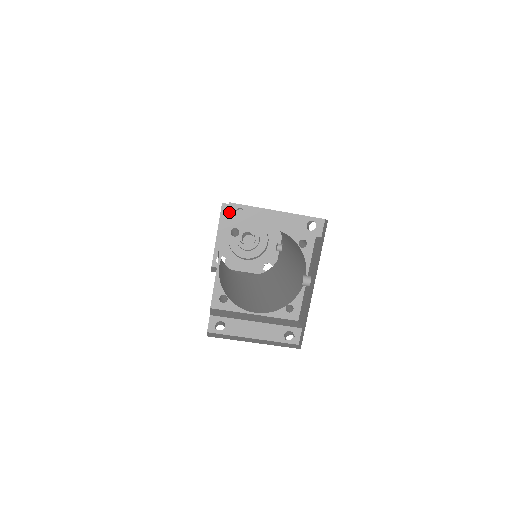
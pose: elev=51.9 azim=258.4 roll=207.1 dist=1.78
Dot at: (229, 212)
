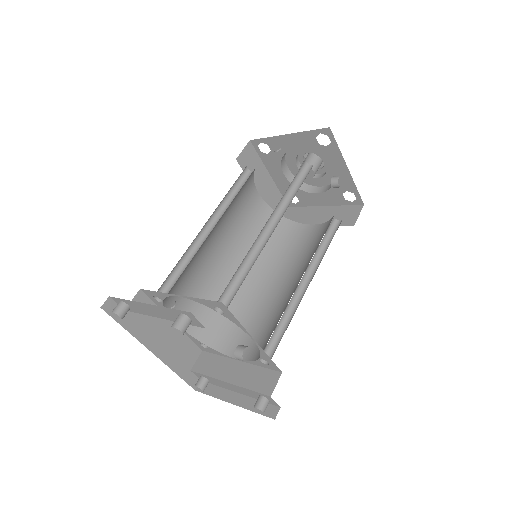
Dot at: occluded
